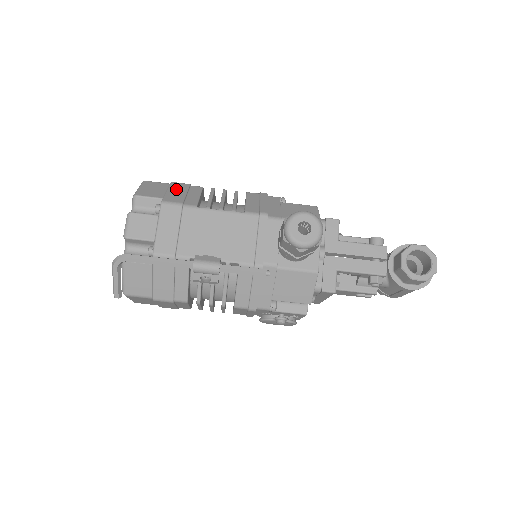
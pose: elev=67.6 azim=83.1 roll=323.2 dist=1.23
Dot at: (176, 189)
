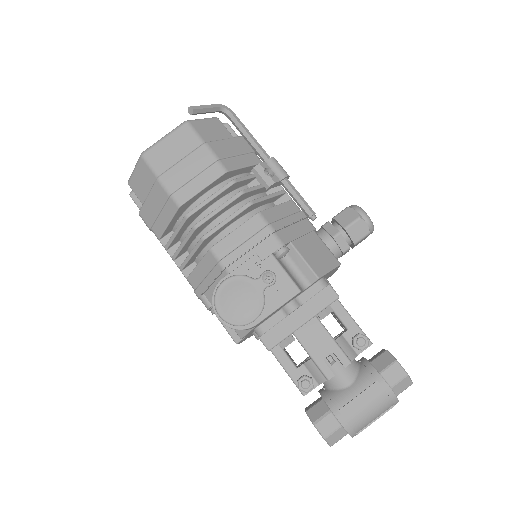
Dot at: occluded
